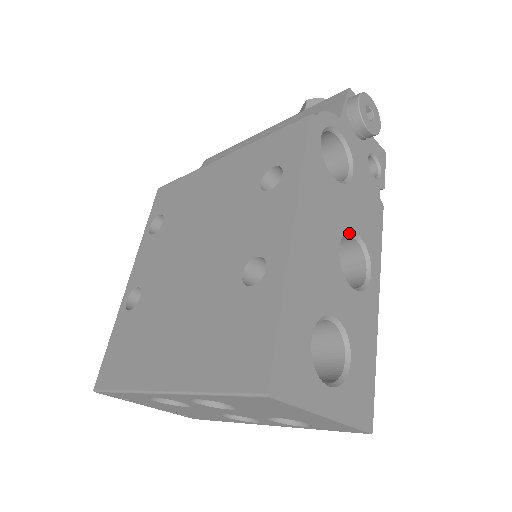
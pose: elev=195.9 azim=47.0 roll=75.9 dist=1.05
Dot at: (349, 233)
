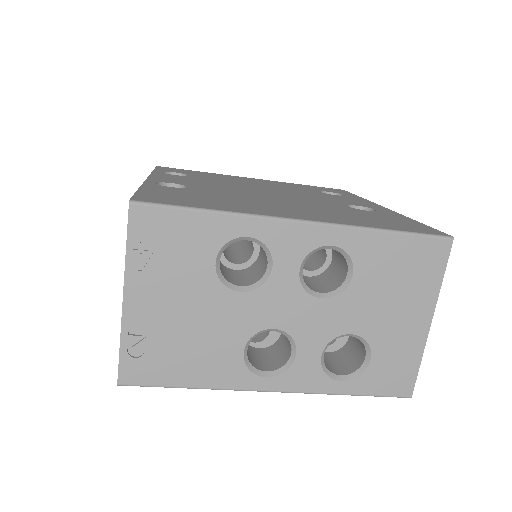
Dot at: occluded
